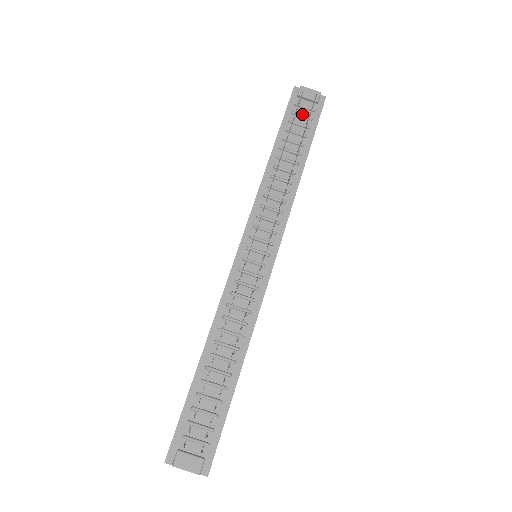
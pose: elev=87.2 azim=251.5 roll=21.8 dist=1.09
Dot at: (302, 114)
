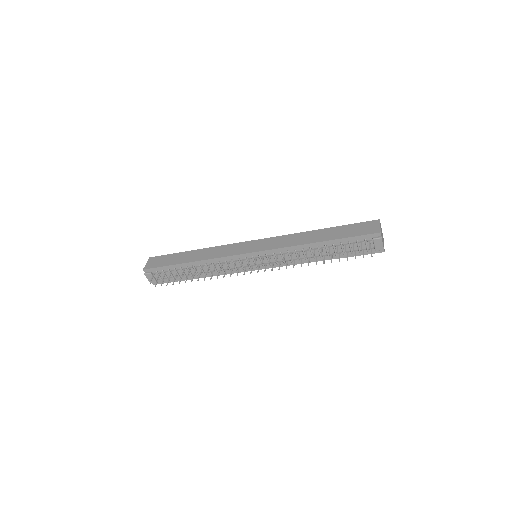
Dot at: (359, 246)
